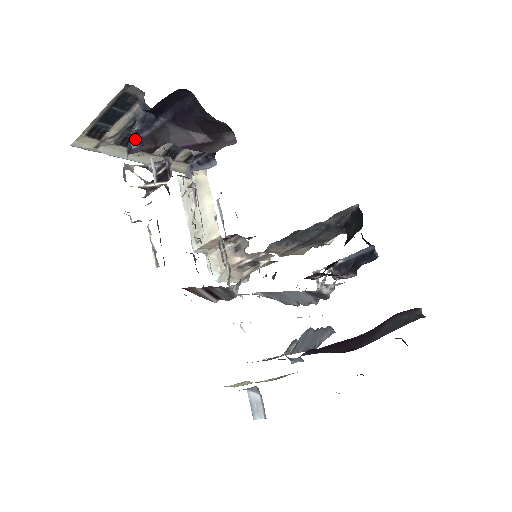
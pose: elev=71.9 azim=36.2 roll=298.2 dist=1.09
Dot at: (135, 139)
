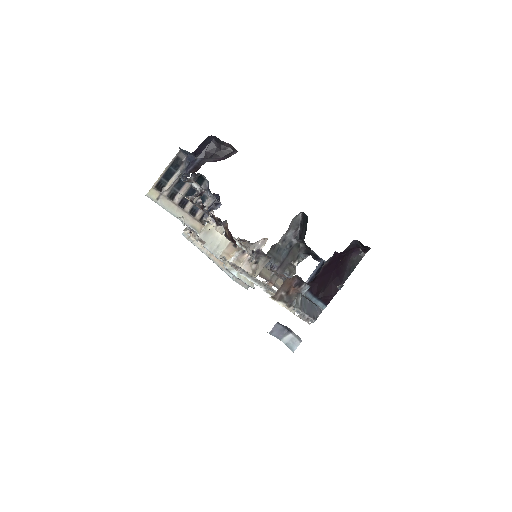
Dot at: (185, 173)
